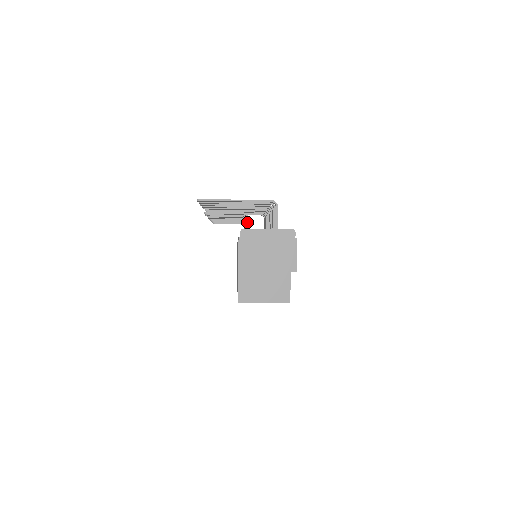
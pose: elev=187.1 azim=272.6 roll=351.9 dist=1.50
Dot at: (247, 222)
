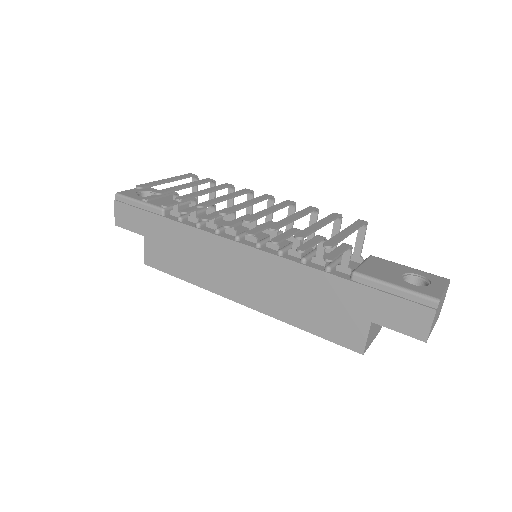
Dot at: (348, 254)
